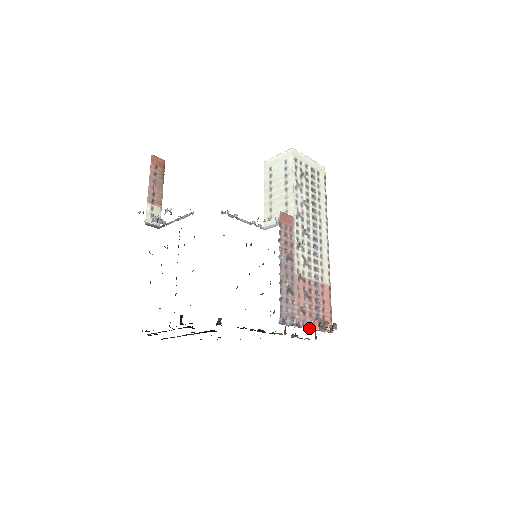
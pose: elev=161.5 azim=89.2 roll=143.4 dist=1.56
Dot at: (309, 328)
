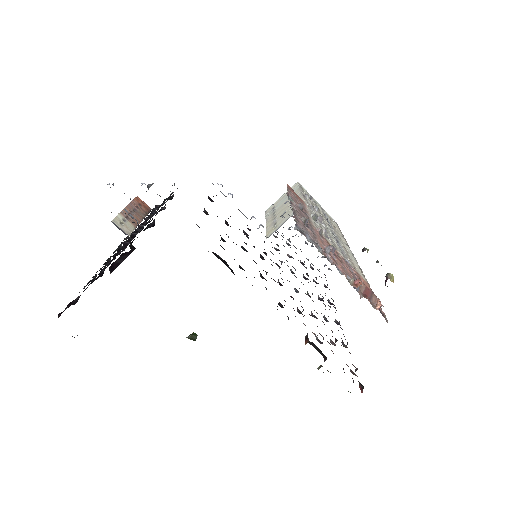
Dot at: (346, 278)
